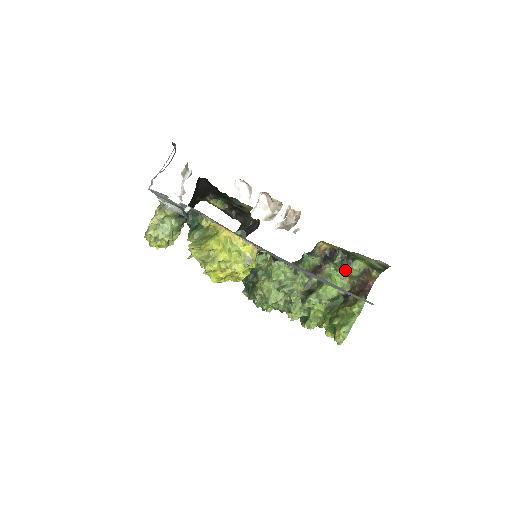
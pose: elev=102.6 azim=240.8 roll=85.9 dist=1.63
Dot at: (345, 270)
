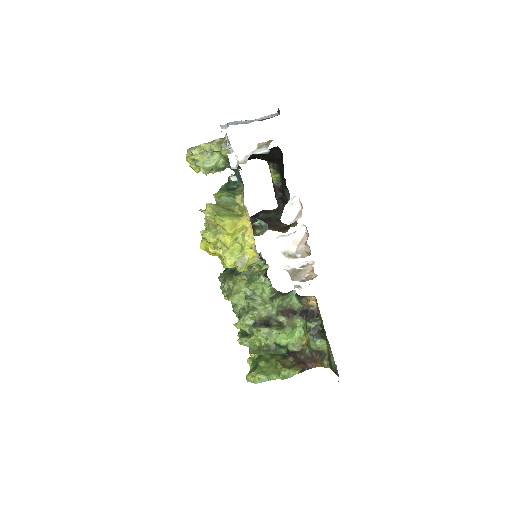
Dot at: occluded
